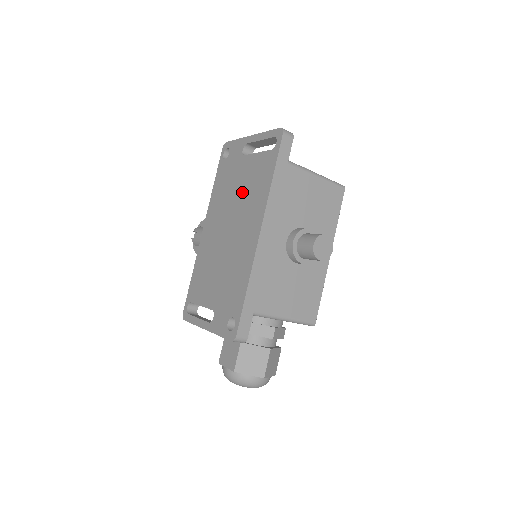
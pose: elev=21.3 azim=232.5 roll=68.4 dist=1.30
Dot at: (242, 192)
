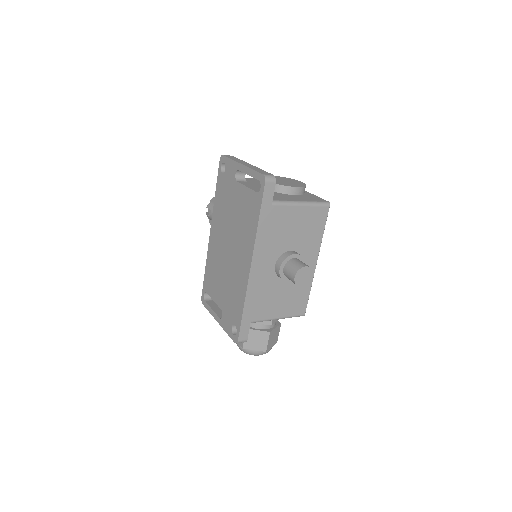
Dot at: (237, 218)
